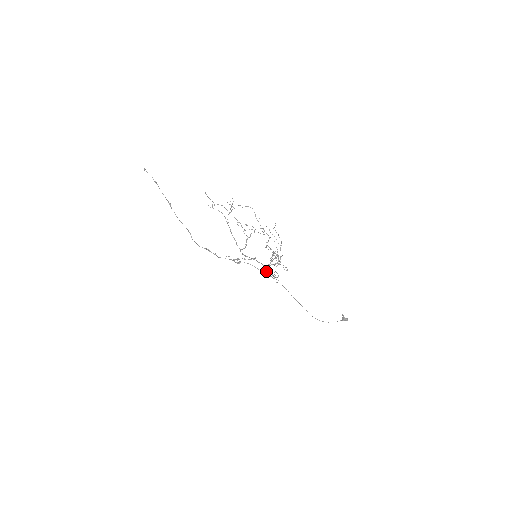
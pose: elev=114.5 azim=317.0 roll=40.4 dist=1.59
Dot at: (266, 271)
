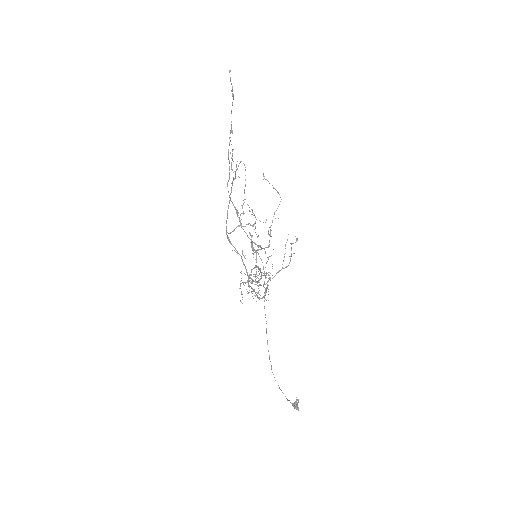
Dot at: occluded
